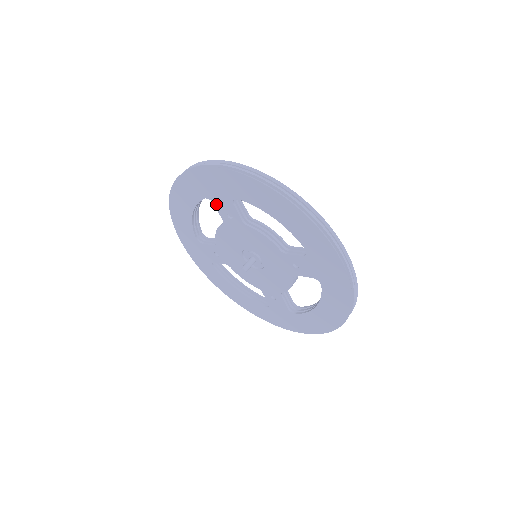
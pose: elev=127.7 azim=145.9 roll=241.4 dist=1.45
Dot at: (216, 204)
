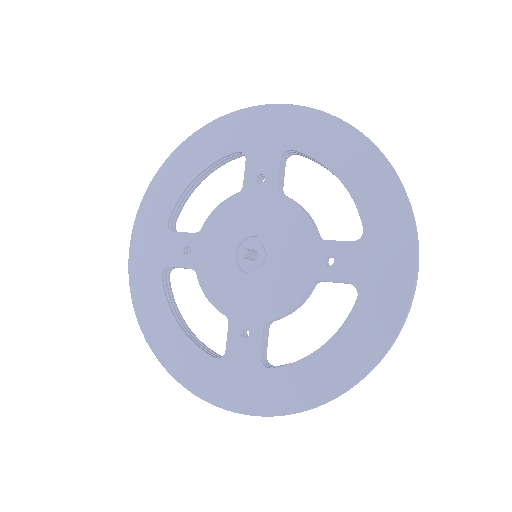
Dot at: (250, 160)
